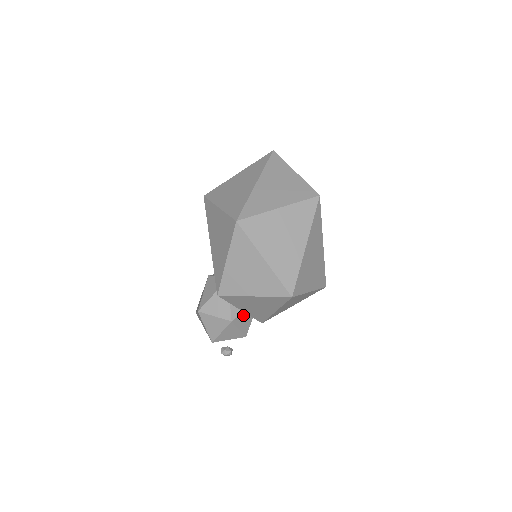
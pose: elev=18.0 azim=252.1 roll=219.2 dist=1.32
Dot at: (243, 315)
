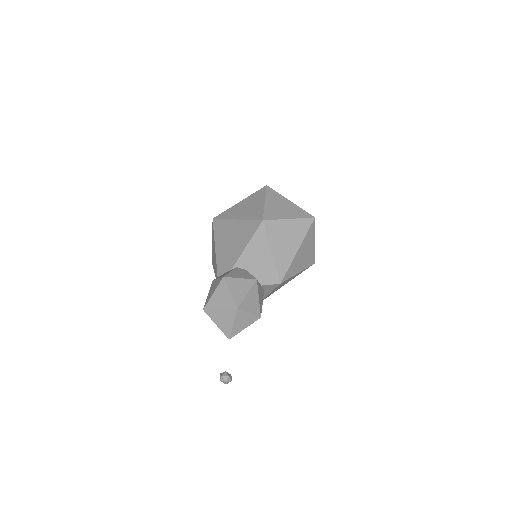
Dot at: (260, 287)
